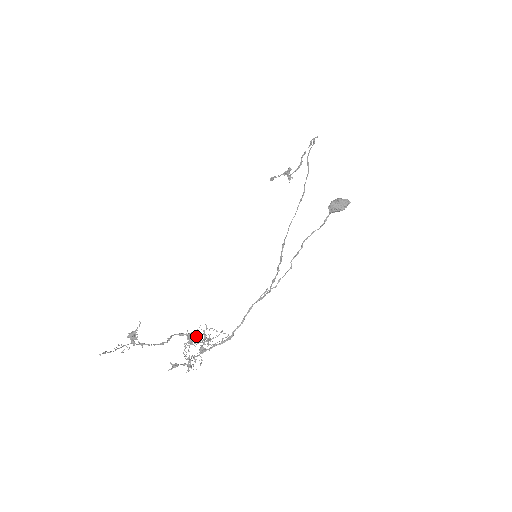
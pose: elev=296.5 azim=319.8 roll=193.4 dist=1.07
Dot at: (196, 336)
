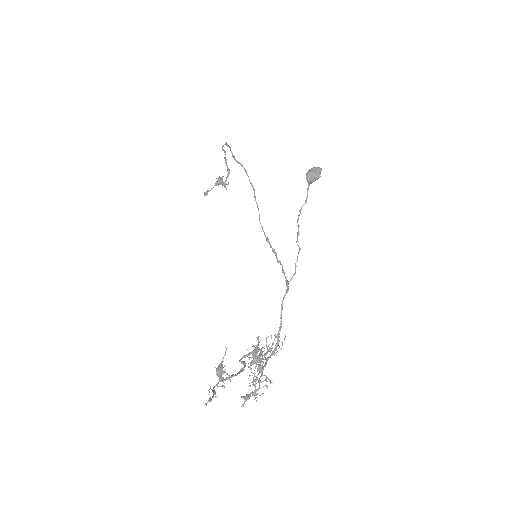
Dot at: occluded
